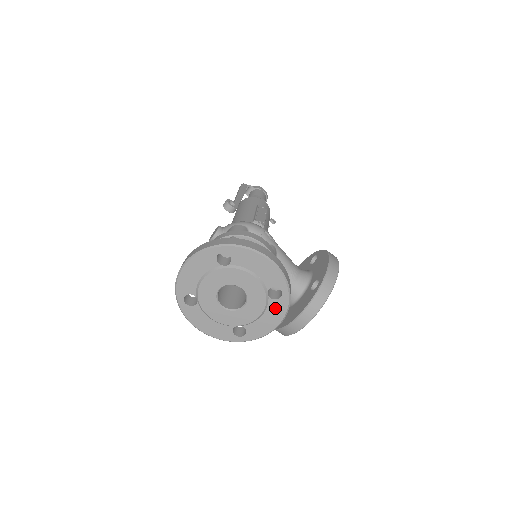
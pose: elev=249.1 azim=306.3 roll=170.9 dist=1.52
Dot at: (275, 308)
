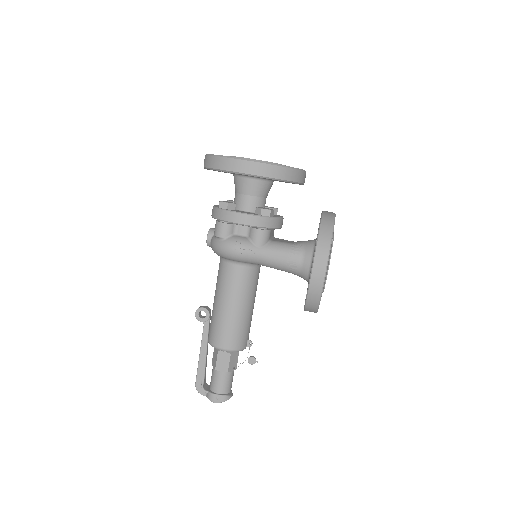
Dot at: occluded
